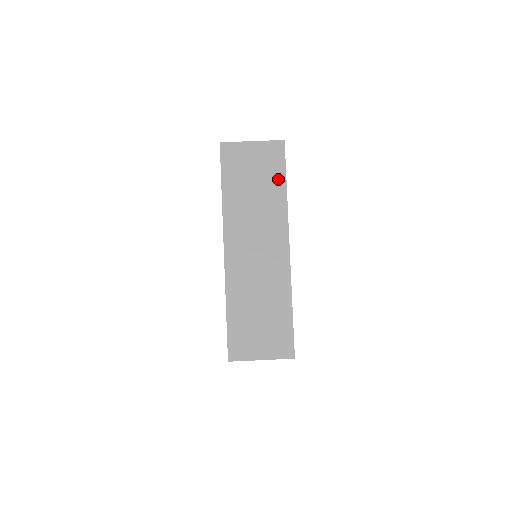
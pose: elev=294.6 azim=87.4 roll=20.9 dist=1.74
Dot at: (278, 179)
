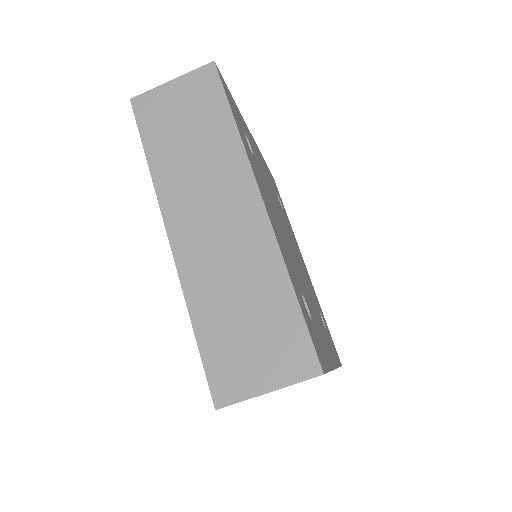
Dot at: (219, 113)
